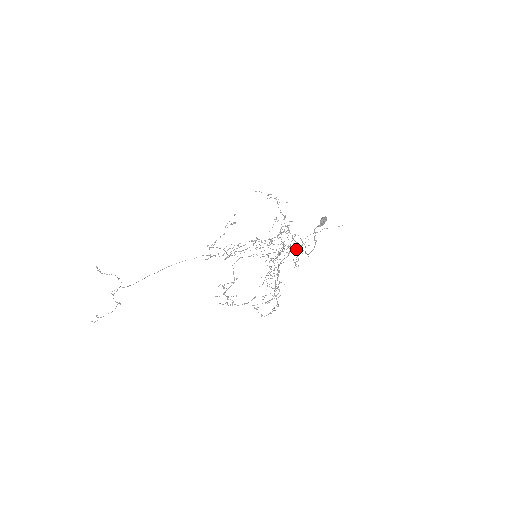
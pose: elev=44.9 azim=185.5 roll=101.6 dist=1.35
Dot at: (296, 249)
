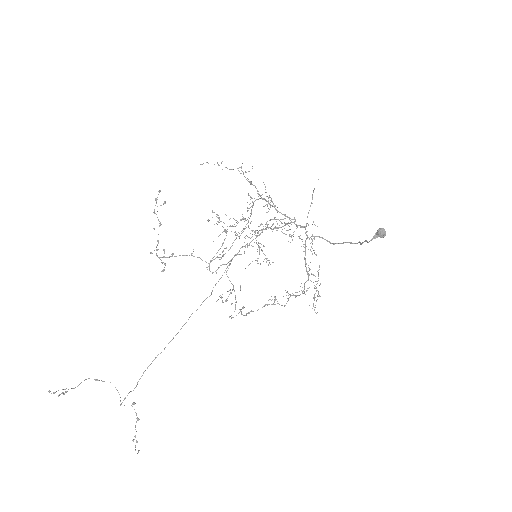
Dot at: (306, 235)
